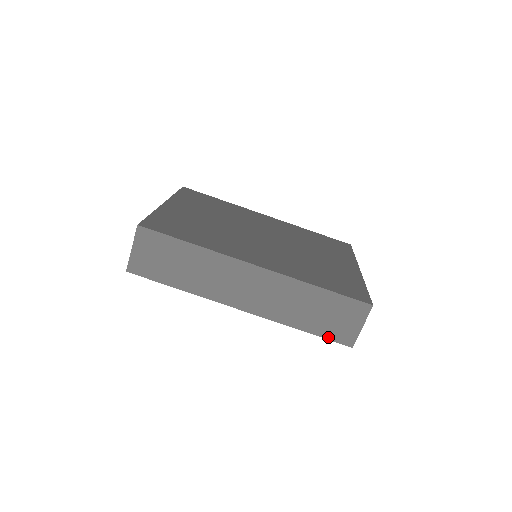
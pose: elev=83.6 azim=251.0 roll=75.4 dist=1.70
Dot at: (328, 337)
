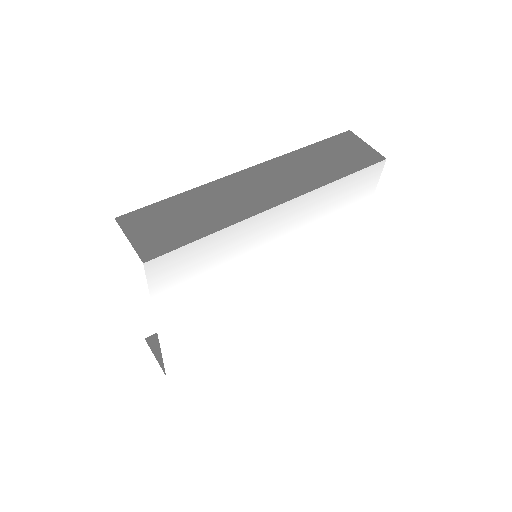
Dot at: (363, 167)
